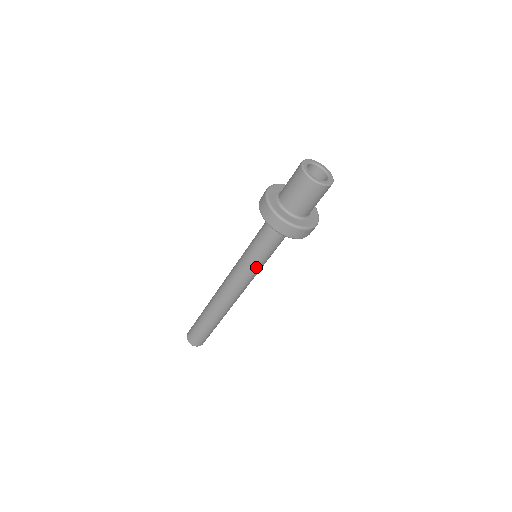
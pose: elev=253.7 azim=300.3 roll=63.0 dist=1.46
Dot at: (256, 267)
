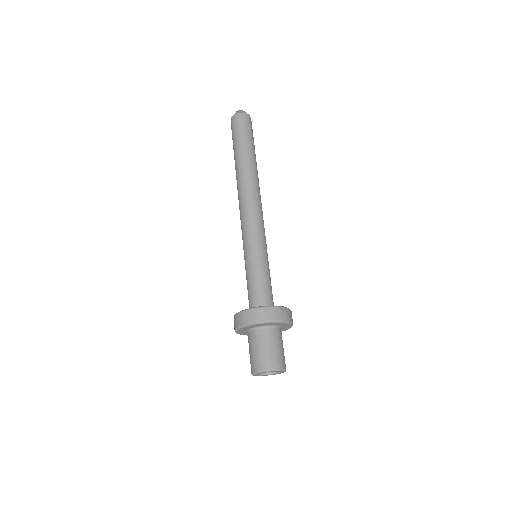
Dot at: occluded
